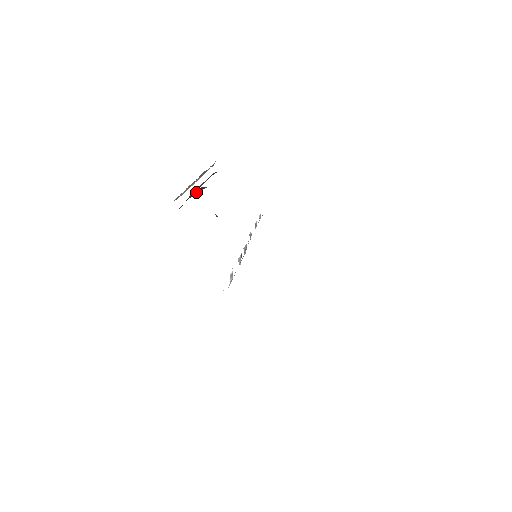
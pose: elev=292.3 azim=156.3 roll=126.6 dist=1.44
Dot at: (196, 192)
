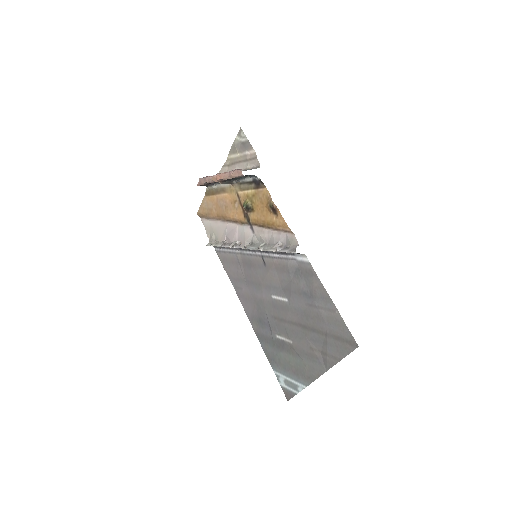
Dot at: (223, 181)
